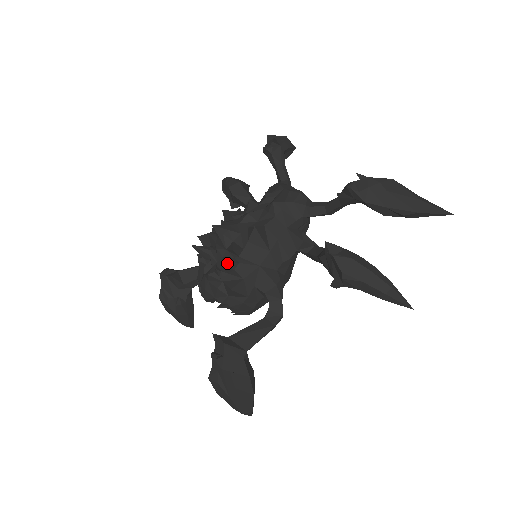
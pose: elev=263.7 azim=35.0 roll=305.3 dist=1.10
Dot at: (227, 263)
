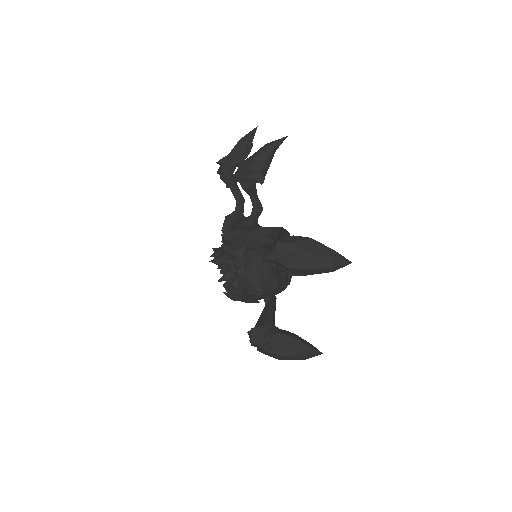
Dot at: (229, 250)
